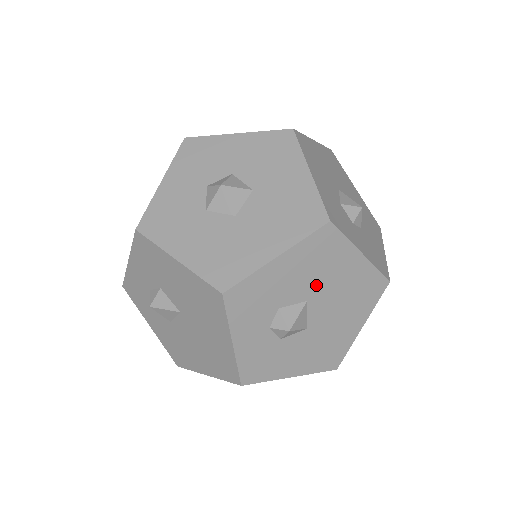
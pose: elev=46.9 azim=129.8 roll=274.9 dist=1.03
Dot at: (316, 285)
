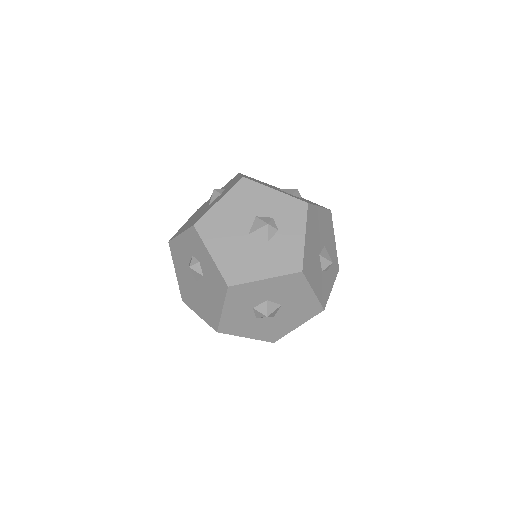
Dot at: occluded
